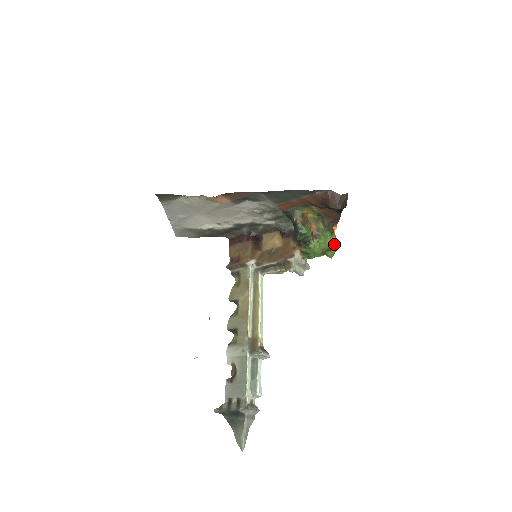
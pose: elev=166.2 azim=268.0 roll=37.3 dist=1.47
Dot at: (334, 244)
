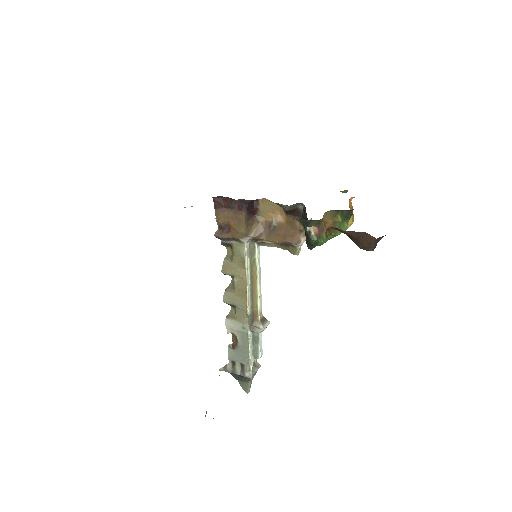
Dot at: (350, 225)
